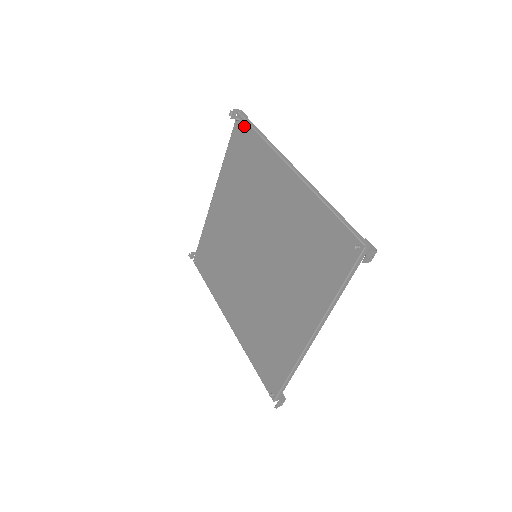
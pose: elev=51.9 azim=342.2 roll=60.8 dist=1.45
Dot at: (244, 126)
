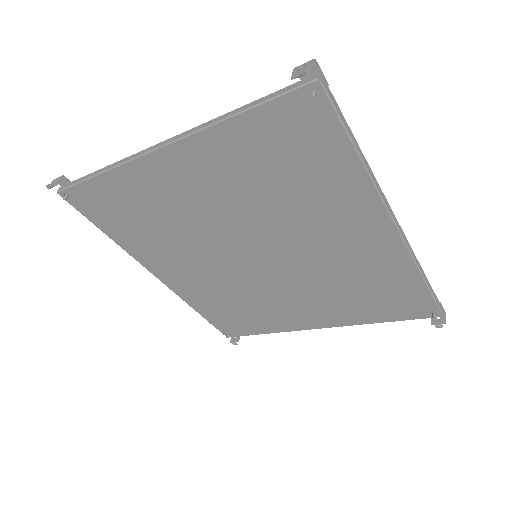
Dot at: (325, 116)
